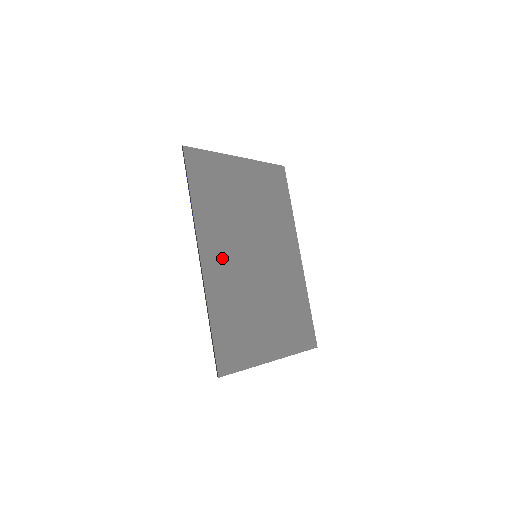
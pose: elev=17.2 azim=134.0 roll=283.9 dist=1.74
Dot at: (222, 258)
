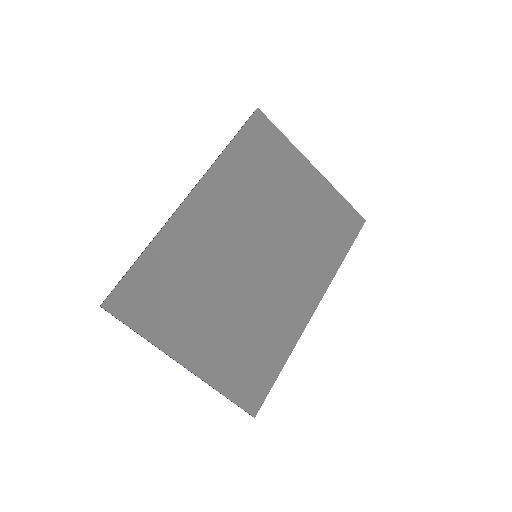
Dot at: (213, 219)
